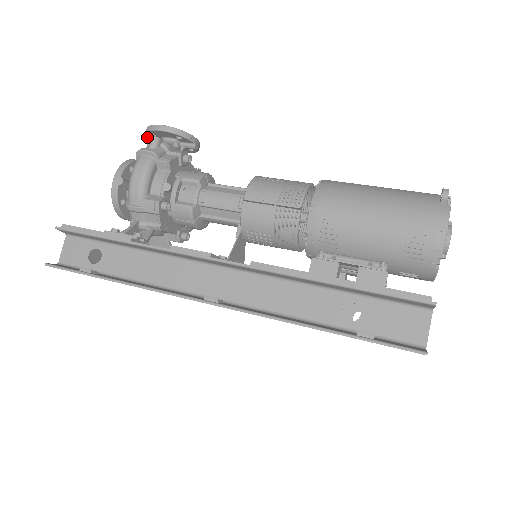
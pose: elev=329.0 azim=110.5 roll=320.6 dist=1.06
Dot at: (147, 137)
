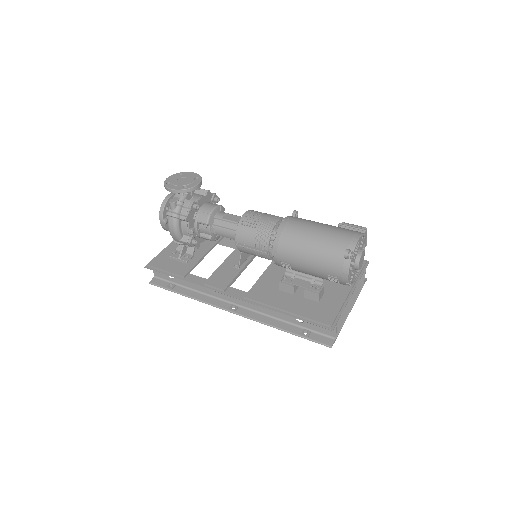
Dot at: occluded
